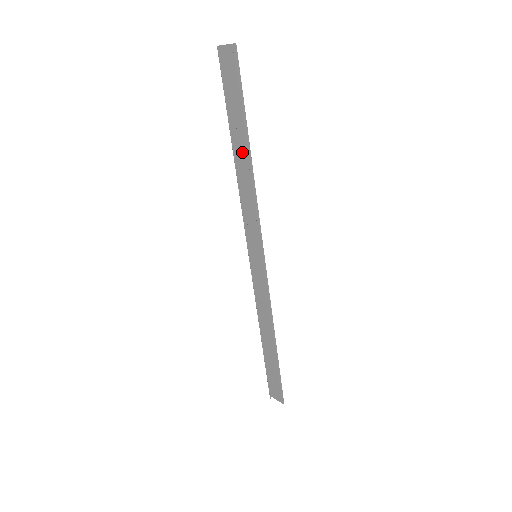
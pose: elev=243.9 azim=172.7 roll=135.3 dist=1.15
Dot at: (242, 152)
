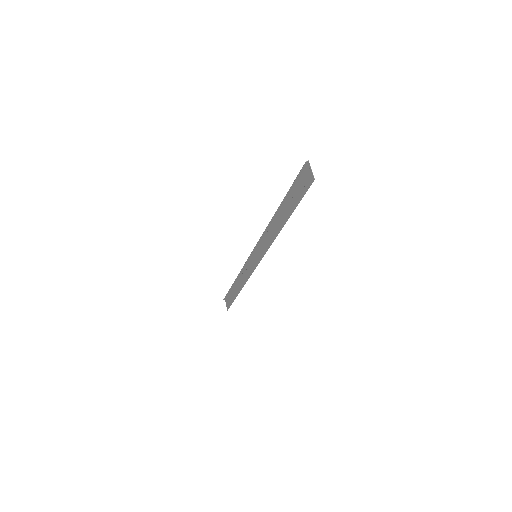
Dot at: (281, 217)
